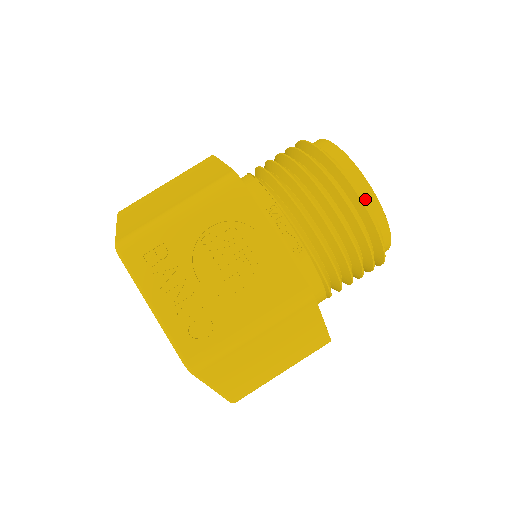
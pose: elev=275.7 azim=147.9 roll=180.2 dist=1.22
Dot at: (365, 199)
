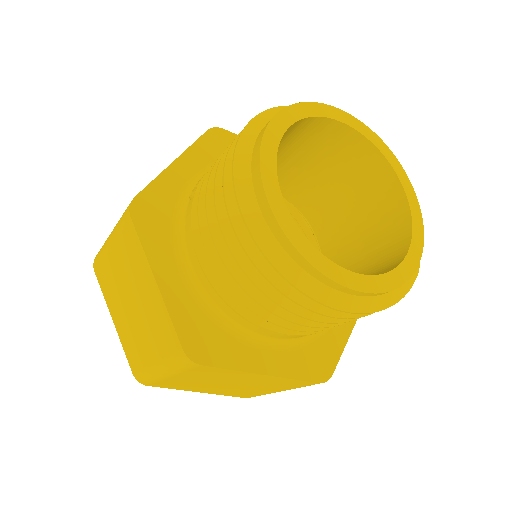
Dot at: (256, 138)
